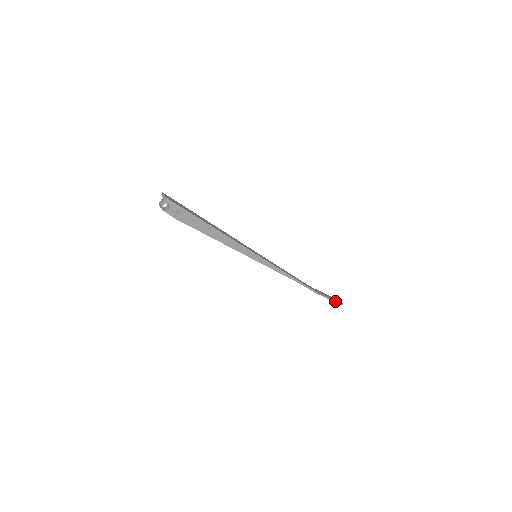
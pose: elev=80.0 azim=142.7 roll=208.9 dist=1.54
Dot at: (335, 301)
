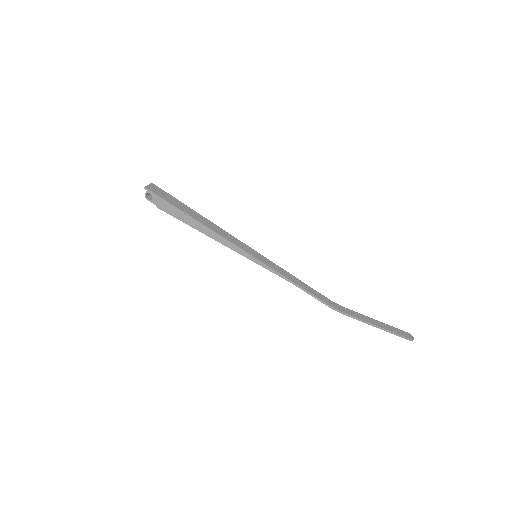
Dot at: (392, 332)
